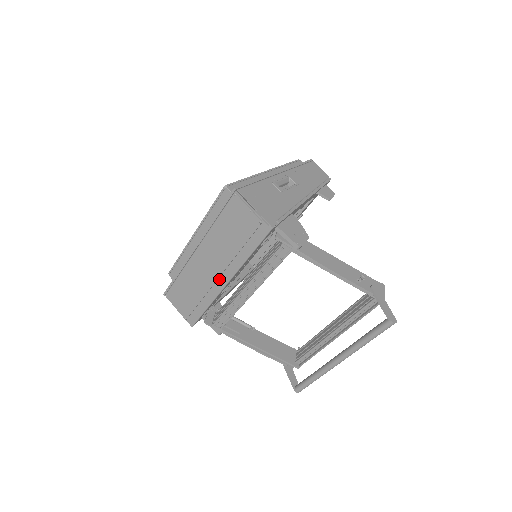
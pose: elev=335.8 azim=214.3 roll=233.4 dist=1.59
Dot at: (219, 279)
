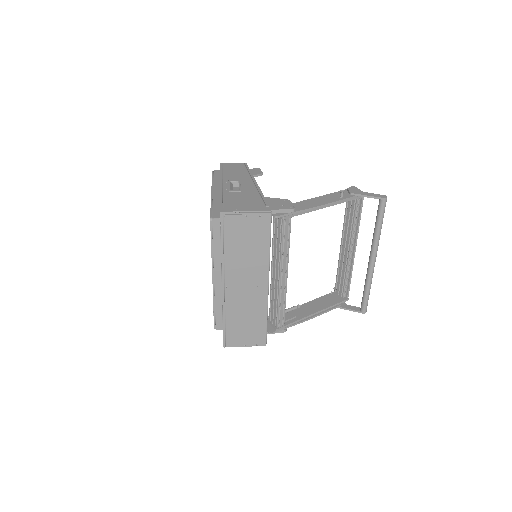
Dot at: (260, 288)
